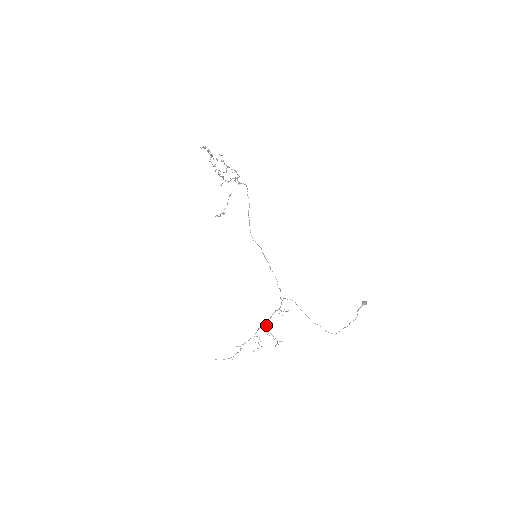
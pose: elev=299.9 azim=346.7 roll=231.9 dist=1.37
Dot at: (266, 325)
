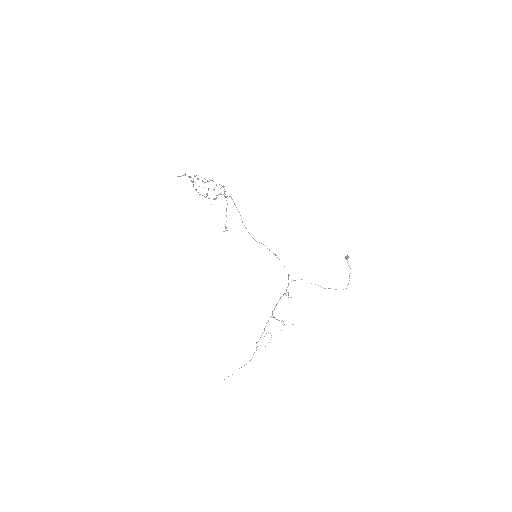
Dot at: occluded
